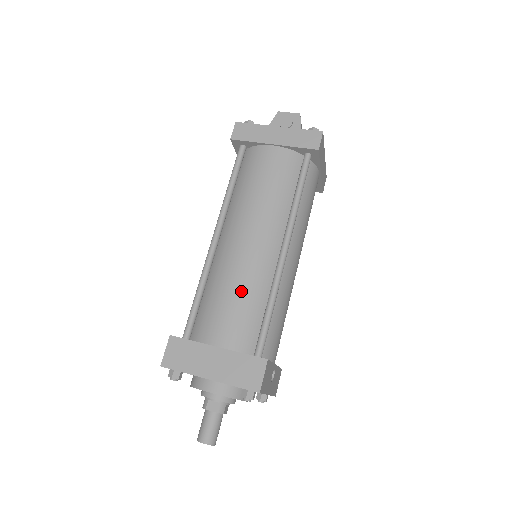
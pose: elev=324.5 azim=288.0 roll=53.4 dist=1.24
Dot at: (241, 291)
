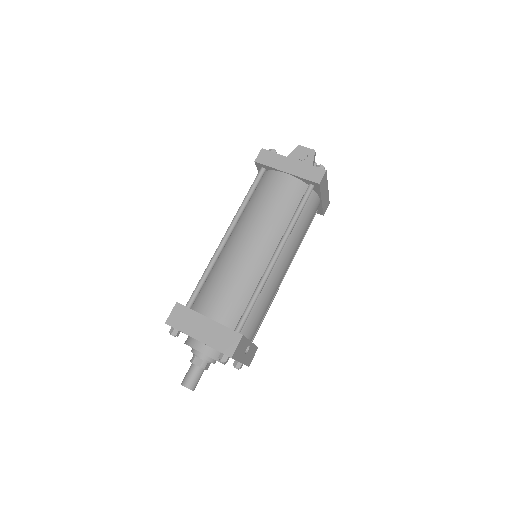
Dot at: (235, 281)
